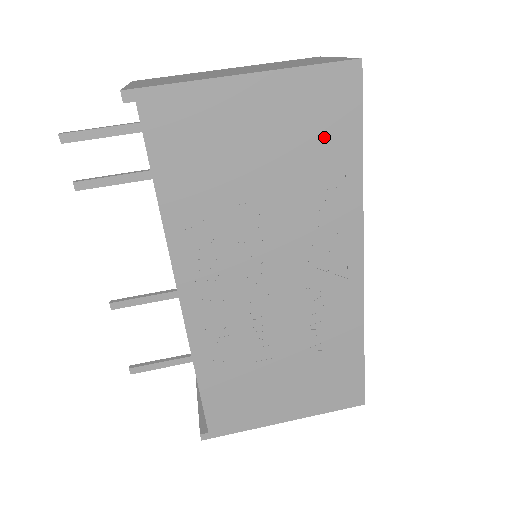
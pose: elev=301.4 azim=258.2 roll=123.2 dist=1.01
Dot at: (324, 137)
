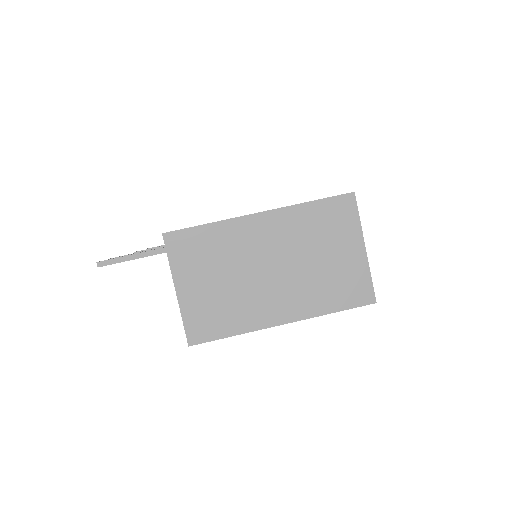
Dot at: occluded
